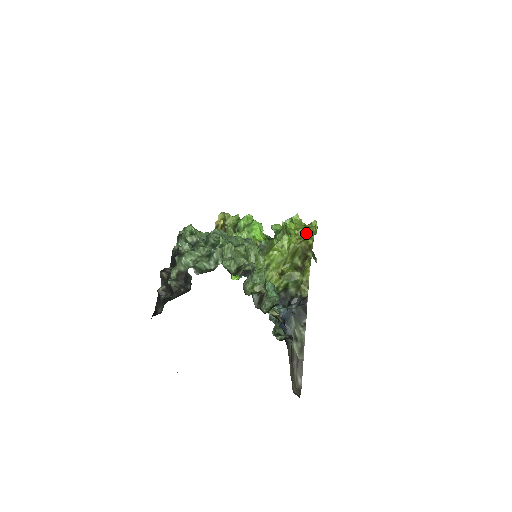
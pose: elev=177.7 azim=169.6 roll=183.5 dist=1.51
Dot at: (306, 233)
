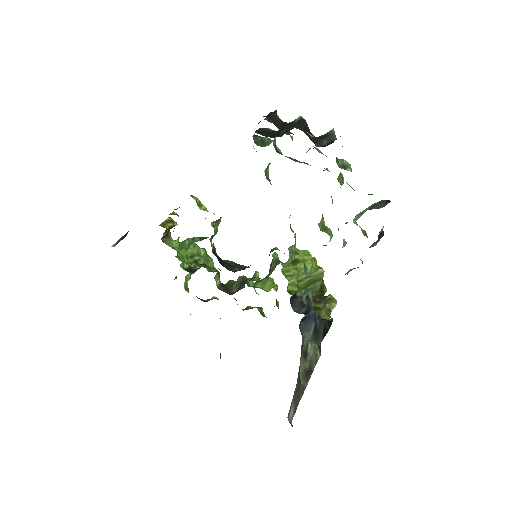
Dot at: occluded
